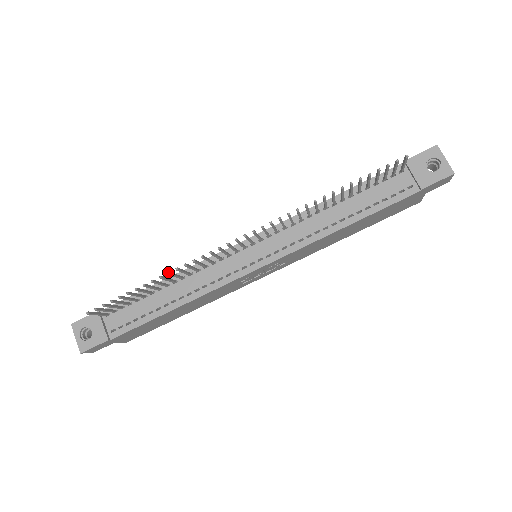
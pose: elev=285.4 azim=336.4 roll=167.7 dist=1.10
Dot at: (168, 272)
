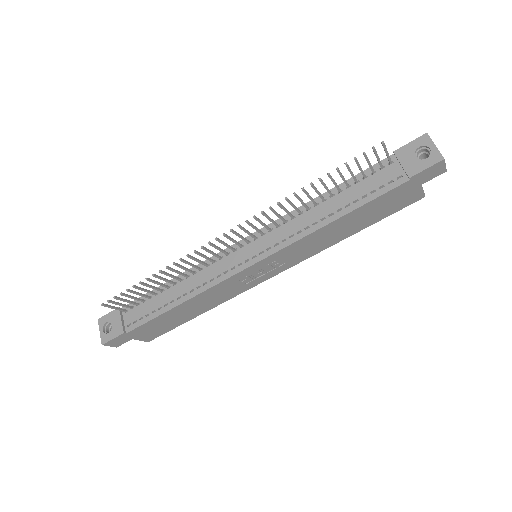
Dot at: (166, 266)
